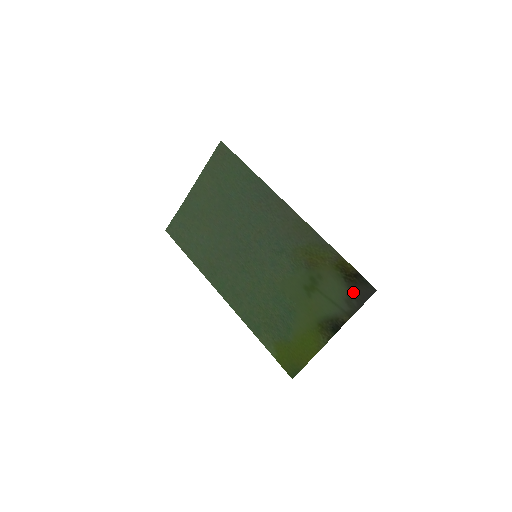
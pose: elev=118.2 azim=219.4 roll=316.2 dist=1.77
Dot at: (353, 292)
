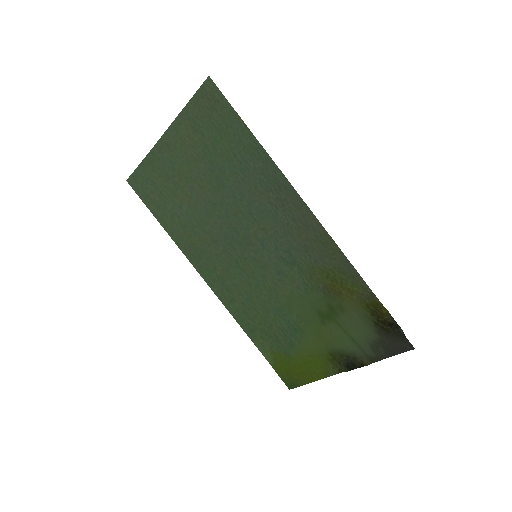
Dot at: (383, 340)
